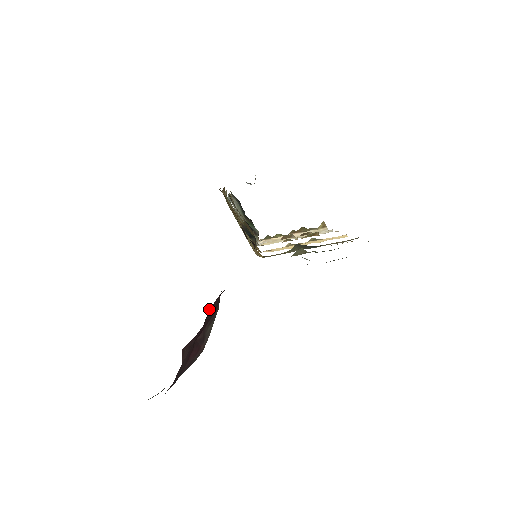
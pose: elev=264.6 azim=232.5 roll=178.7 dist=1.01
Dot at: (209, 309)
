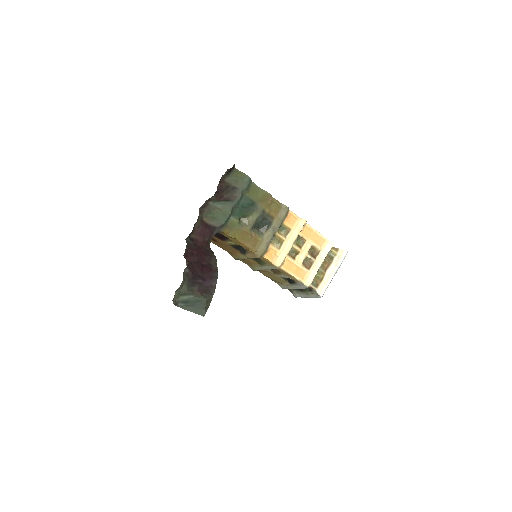
Dot at: (188, 241)
